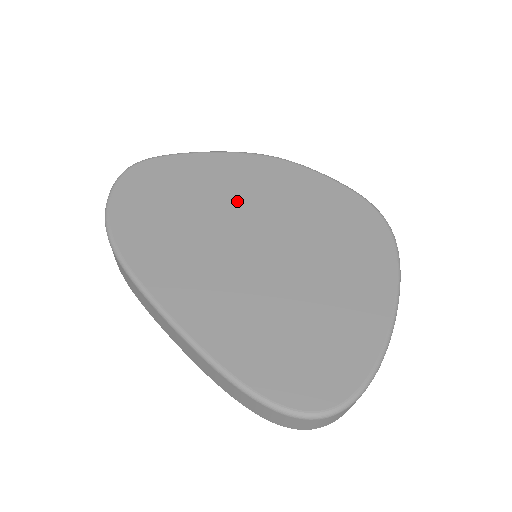
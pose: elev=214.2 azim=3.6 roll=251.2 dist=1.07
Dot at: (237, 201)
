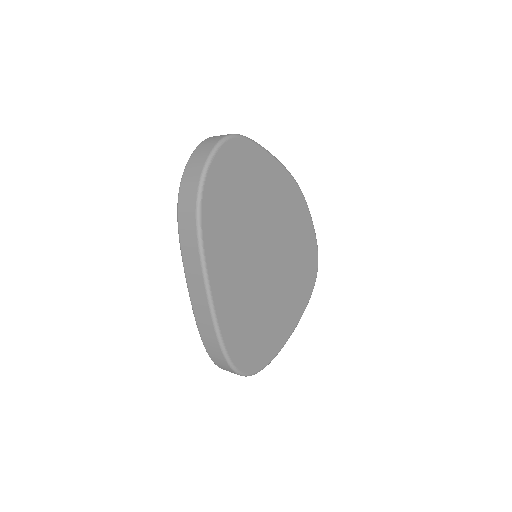
Dot at: (271, 214)
